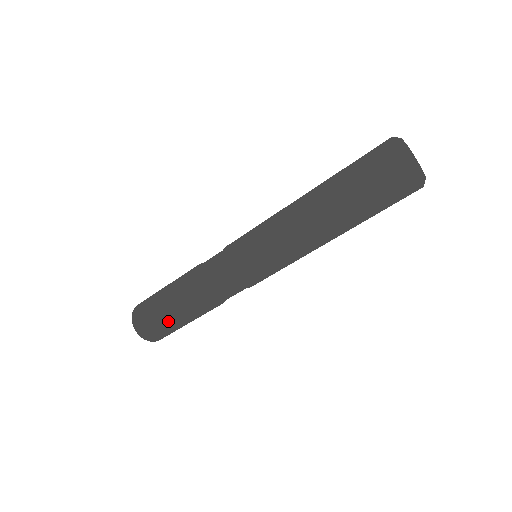
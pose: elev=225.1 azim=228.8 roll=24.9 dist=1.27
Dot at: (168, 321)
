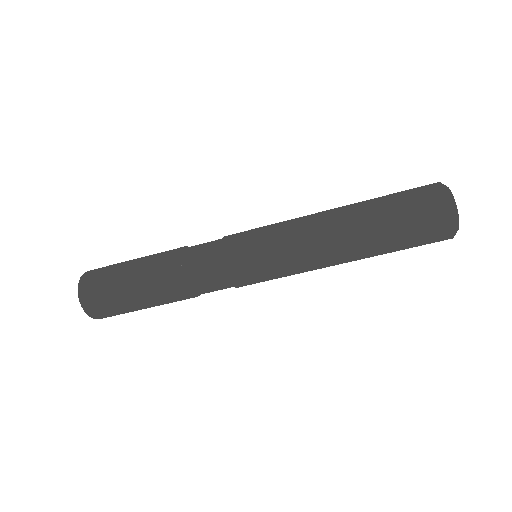
Dot at: (122, 274)
